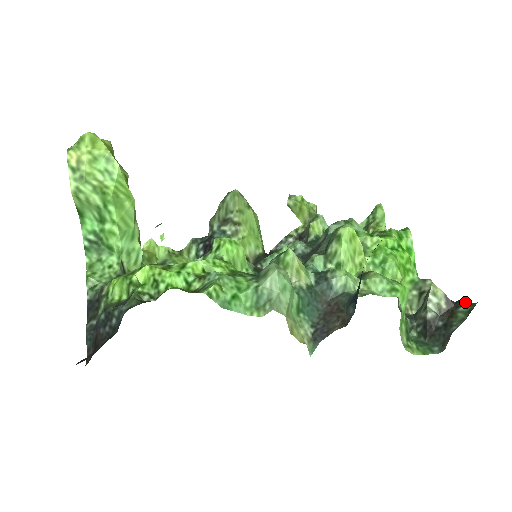
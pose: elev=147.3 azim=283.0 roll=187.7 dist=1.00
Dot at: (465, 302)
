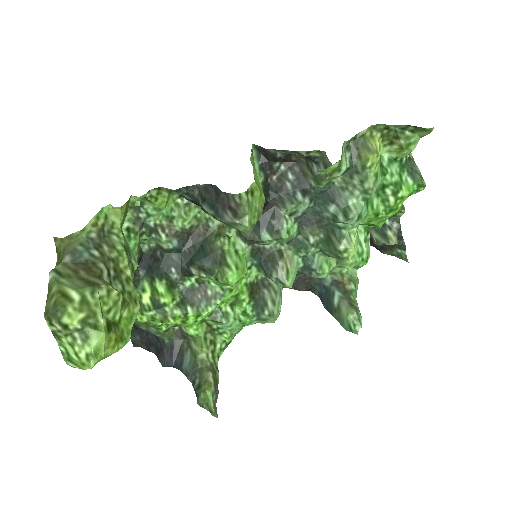
Dot at: (405, 251)
